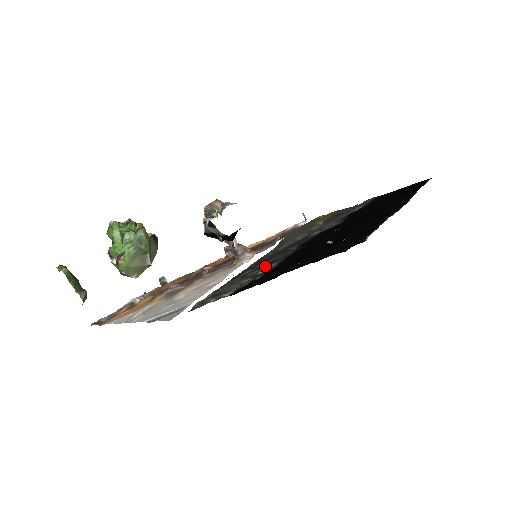
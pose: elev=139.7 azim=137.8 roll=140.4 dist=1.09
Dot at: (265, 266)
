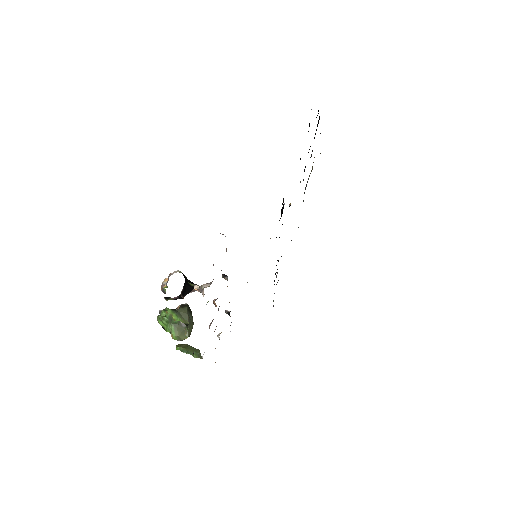
Dot at: occluded
